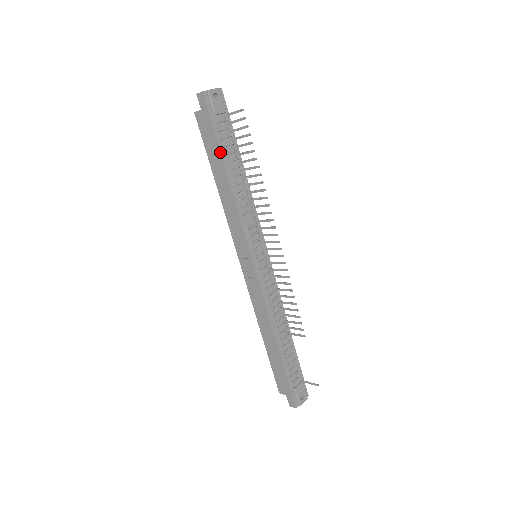
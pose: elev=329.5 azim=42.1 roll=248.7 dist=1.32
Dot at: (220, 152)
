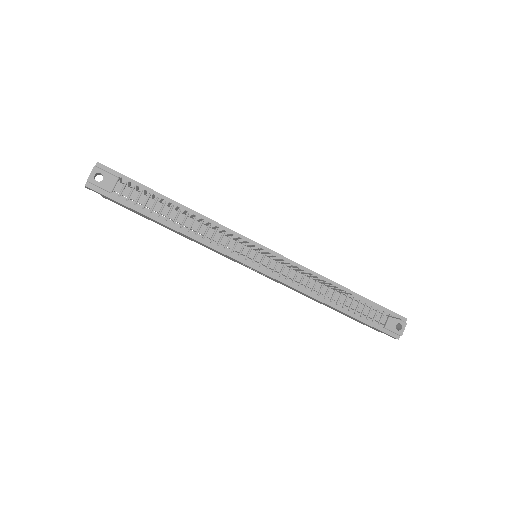
Dot at: (144, 215)
